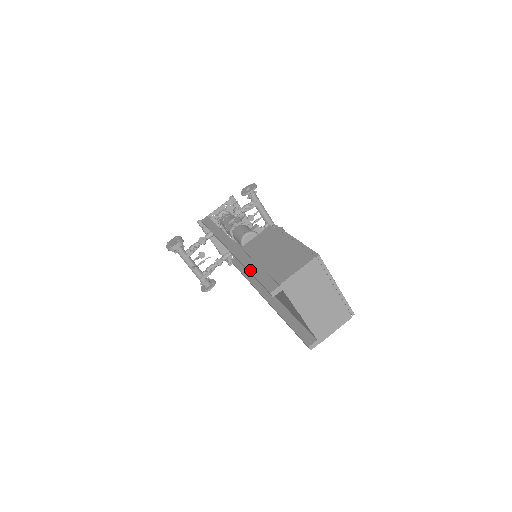
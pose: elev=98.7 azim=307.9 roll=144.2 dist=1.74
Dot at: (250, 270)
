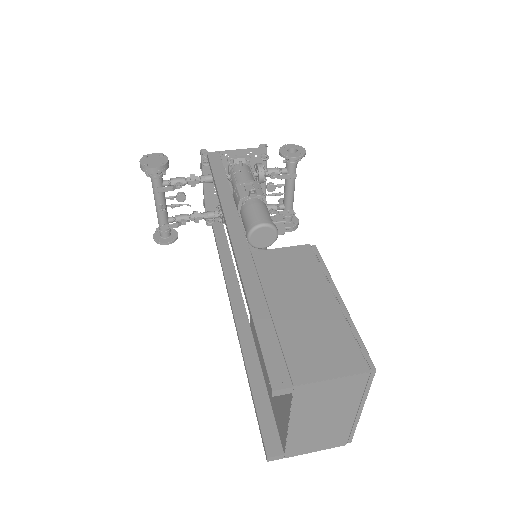
Dot at: (253, 310)
